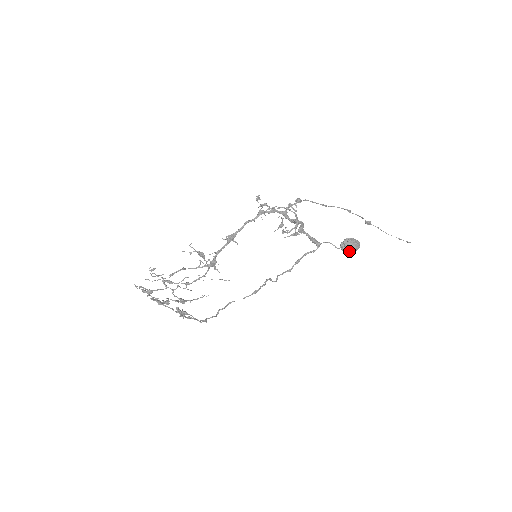
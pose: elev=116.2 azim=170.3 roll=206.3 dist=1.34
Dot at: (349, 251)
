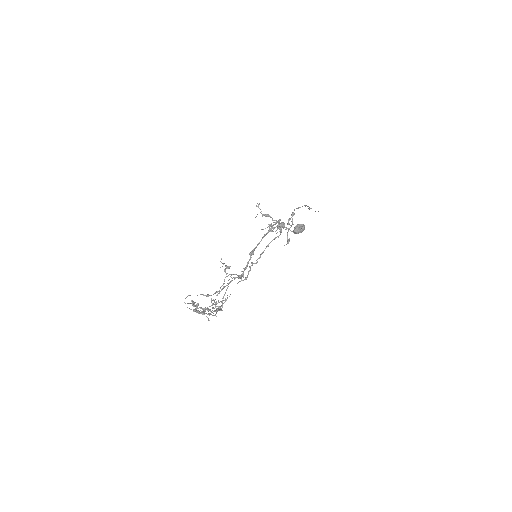
Dot at: (298, 233)
